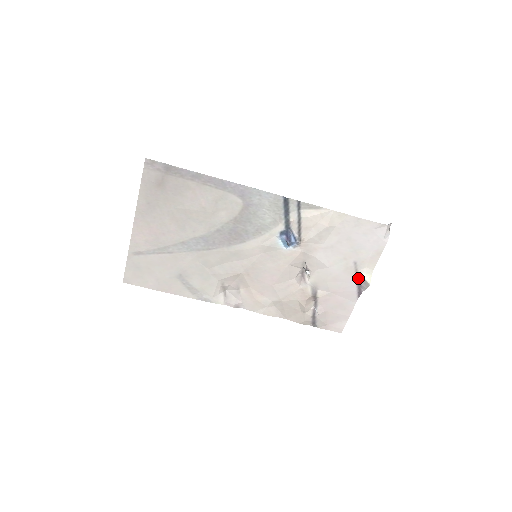
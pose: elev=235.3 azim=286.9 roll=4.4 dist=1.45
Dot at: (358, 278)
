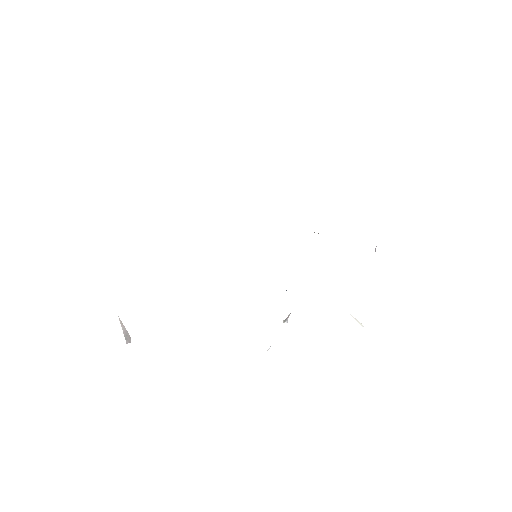
Dot at: occluded
